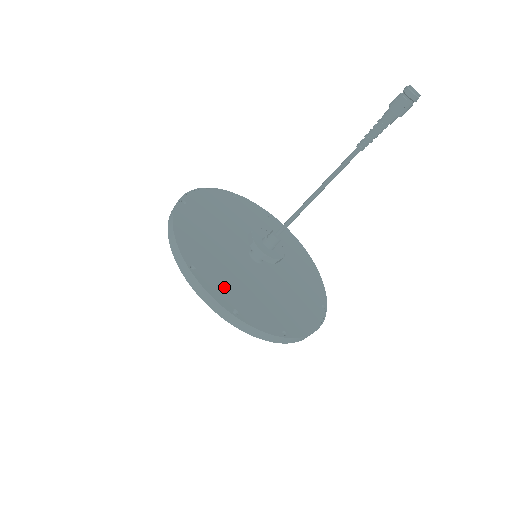
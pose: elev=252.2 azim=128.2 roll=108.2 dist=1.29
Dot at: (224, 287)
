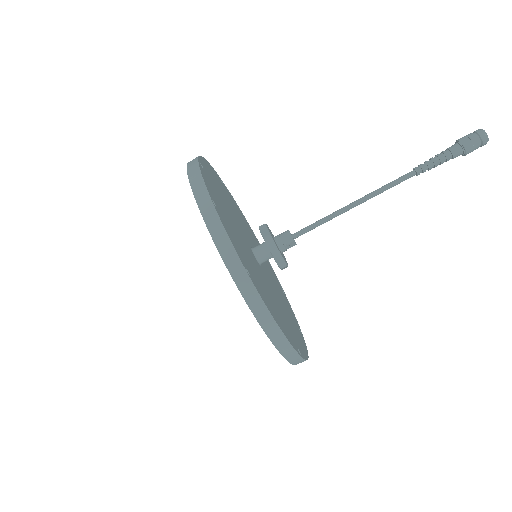
Dot at: (216, 198)
